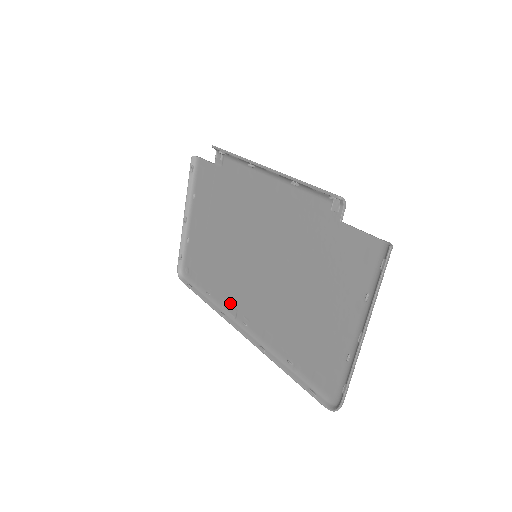
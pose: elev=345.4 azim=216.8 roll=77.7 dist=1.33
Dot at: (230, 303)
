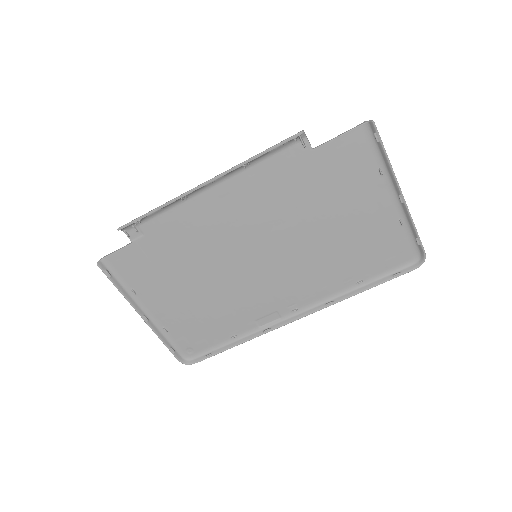
Dot at: (264, 315)
